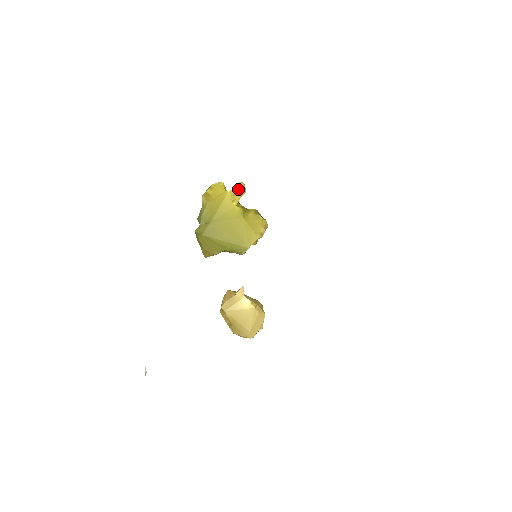
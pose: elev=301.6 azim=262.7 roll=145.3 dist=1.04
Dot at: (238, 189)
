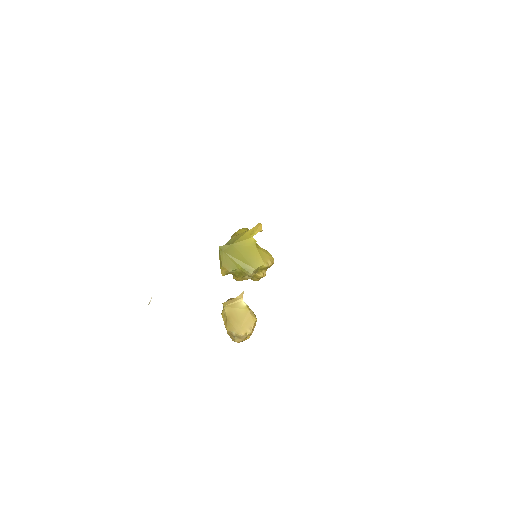
Dot at: (257, 227)
